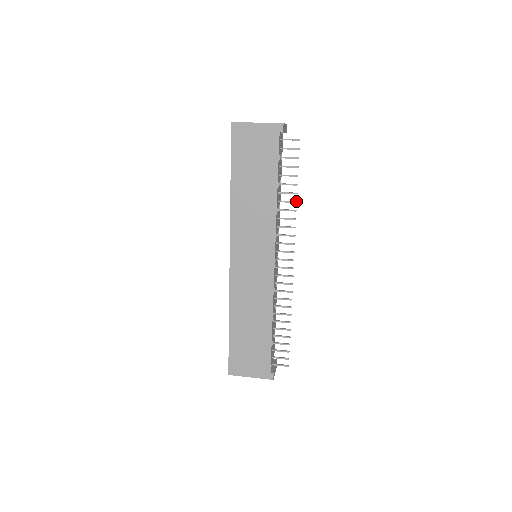
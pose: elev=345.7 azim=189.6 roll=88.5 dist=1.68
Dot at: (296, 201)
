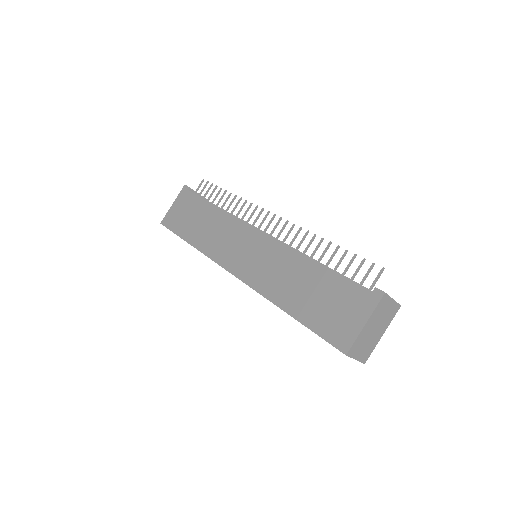
Dot at: (235, 196)
